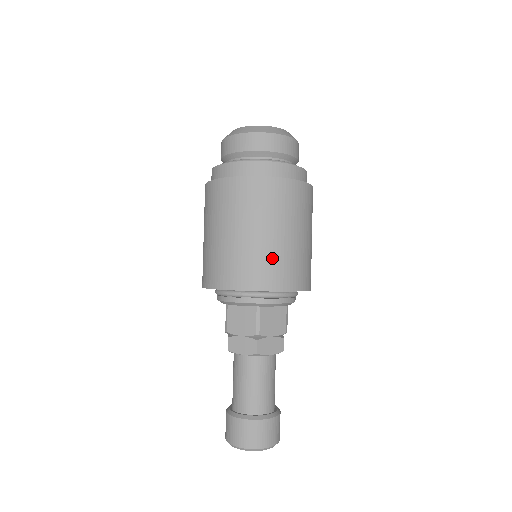
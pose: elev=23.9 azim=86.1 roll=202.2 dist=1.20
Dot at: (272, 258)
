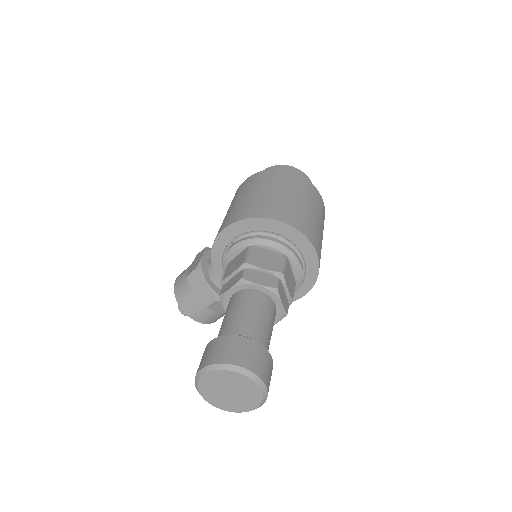
Dot at: (312, 224)
